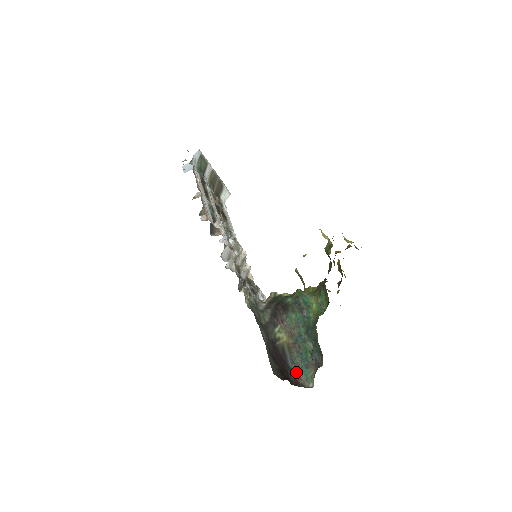
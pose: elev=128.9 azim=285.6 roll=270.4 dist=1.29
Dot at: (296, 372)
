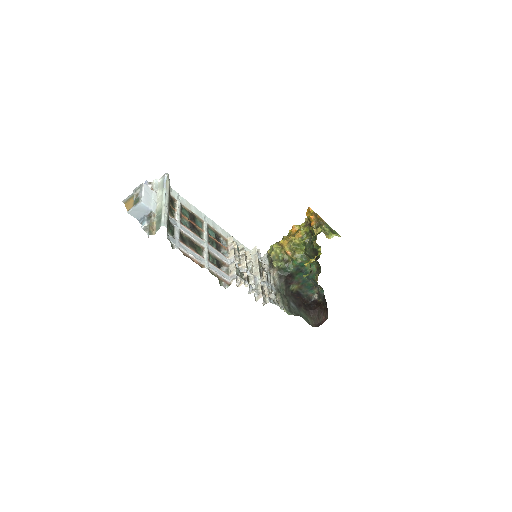
Dot at: (307, 294)
